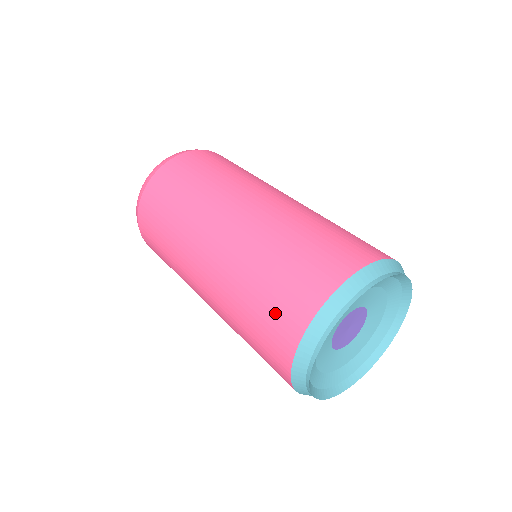
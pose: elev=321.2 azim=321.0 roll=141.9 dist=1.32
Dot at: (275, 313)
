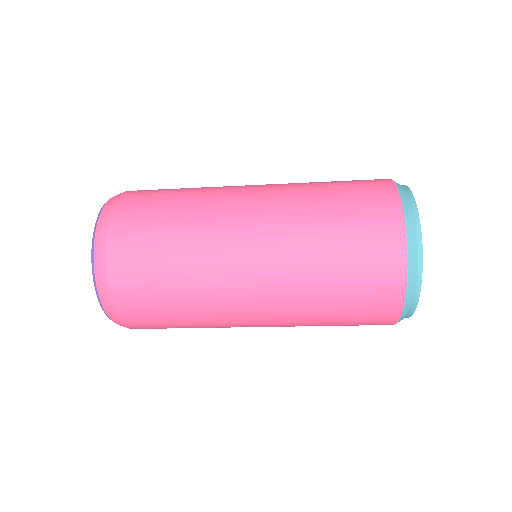
Dot at: (358, 182)
